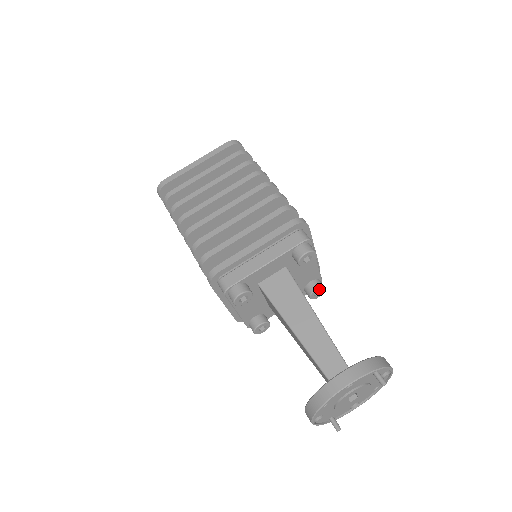
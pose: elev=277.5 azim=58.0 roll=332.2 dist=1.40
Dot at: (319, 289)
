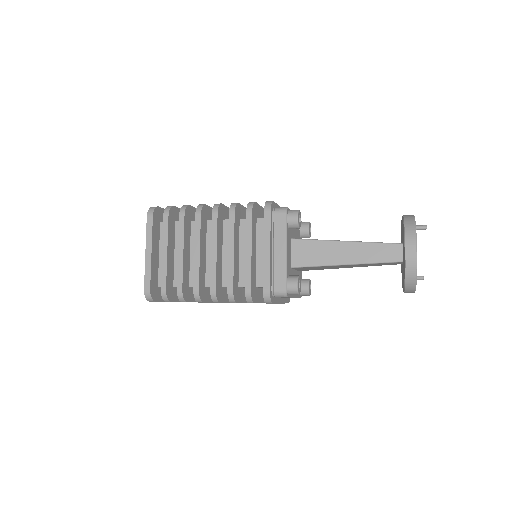
Dot at: (309, 227)
